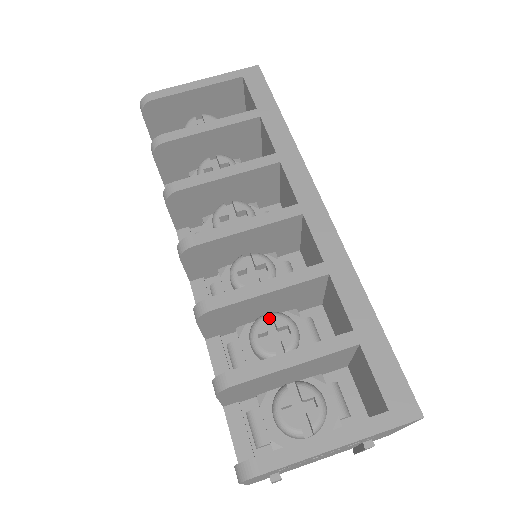
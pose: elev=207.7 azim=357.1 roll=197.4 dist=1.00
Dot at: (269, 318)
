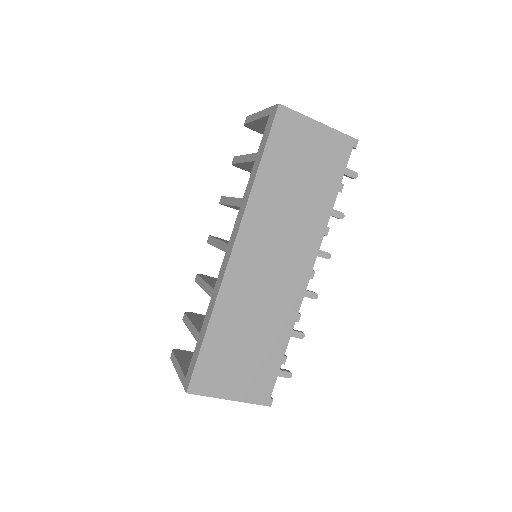
Dot at: occluded
